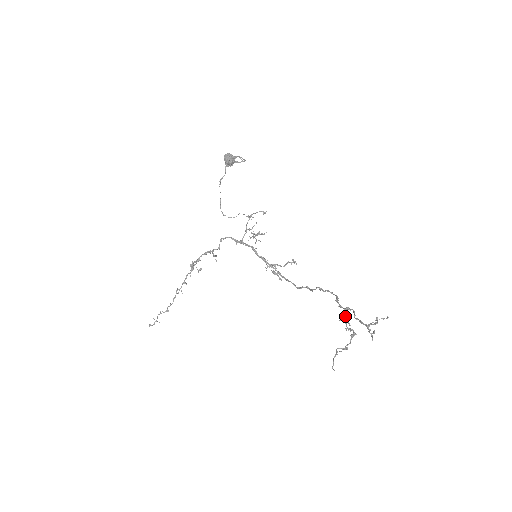
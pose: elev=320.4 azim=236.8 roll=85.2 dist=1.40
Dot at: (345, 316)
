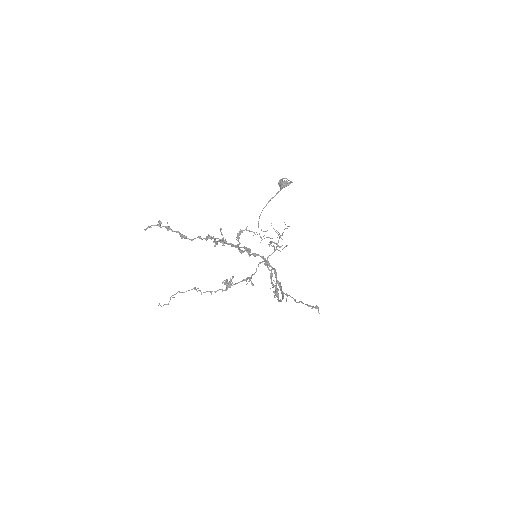
Dot at: (232, 244)
